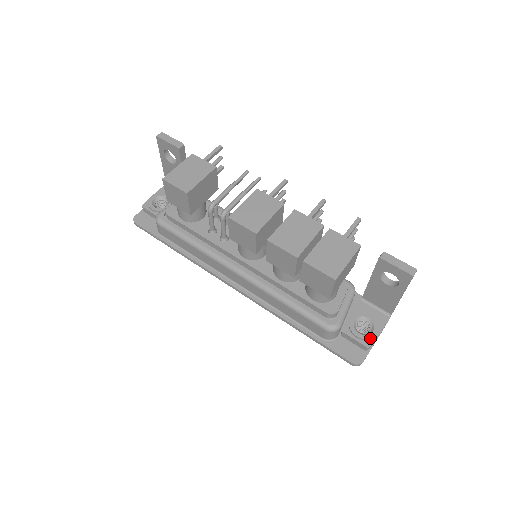
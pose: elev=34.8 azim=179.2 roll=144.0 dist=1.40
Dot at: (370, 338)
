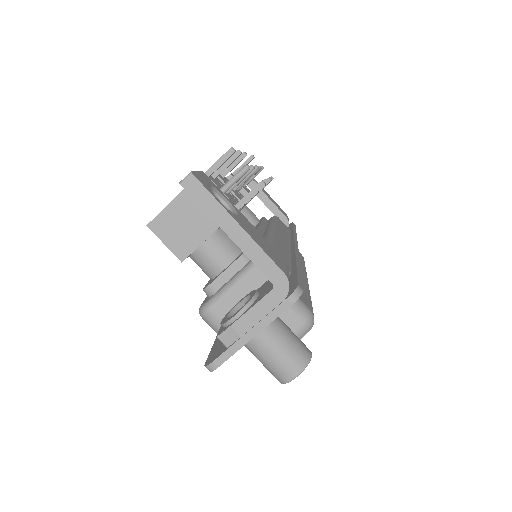
Dot at: (226, 322)
